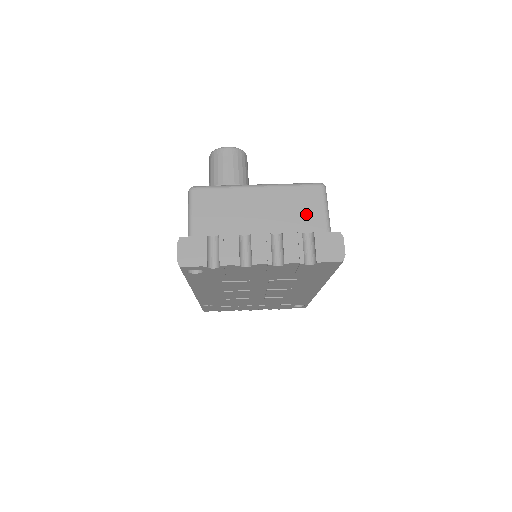
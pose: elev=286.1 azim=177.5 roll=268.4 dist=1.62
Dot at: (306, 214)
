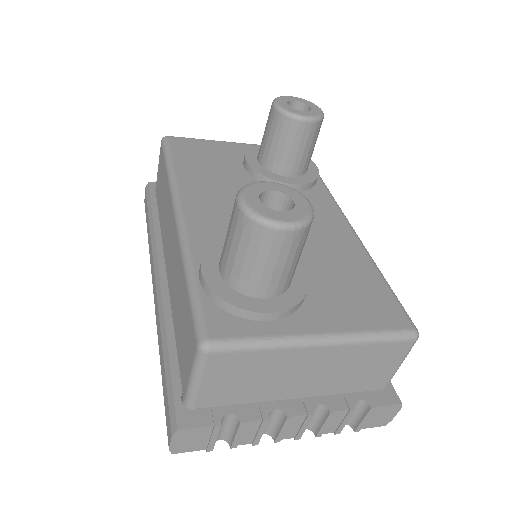
Dot at: (371, 373)
